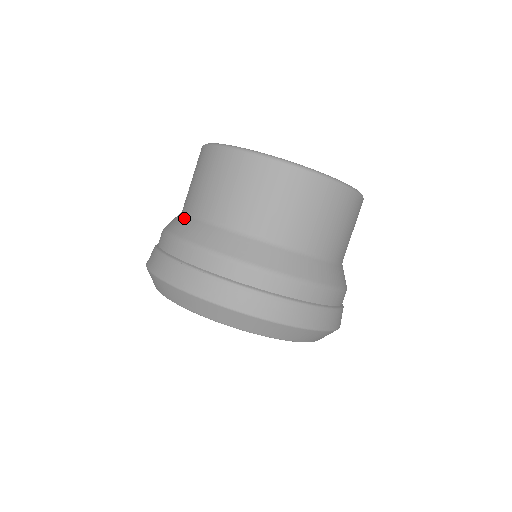
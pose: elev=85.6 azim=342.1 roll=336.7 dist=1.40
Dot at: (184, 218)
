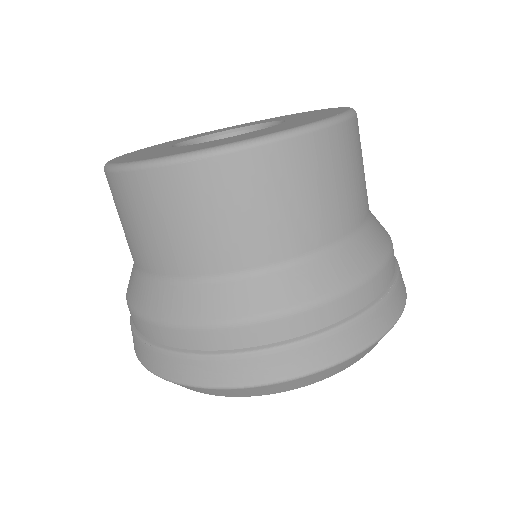
Dot at: occluded
